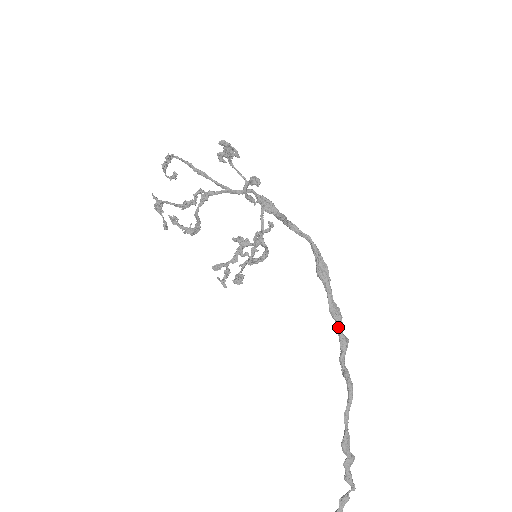
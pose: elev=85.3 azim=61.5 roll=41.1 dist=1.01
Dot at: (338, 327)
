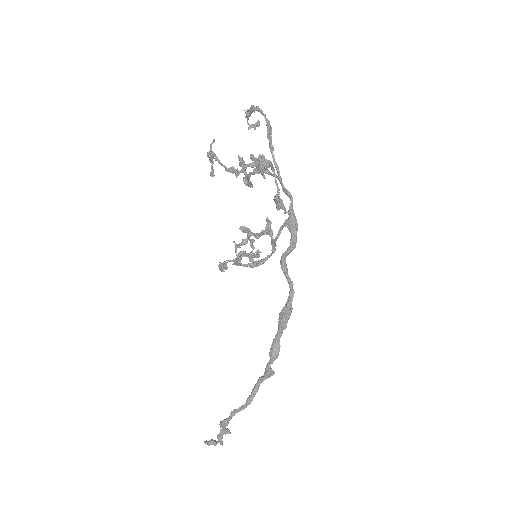
Dot at: (269, 361)
